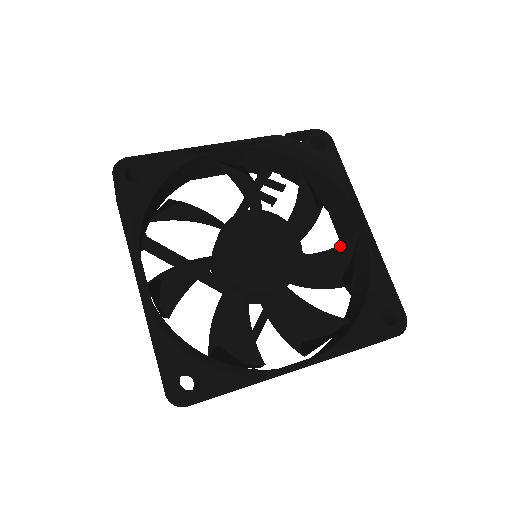
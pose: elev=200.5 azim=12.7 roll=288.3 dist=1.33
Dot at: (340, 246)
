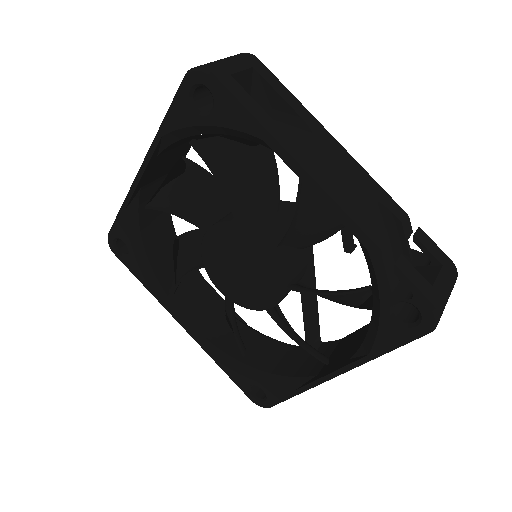
Dot at: (301, 346)
